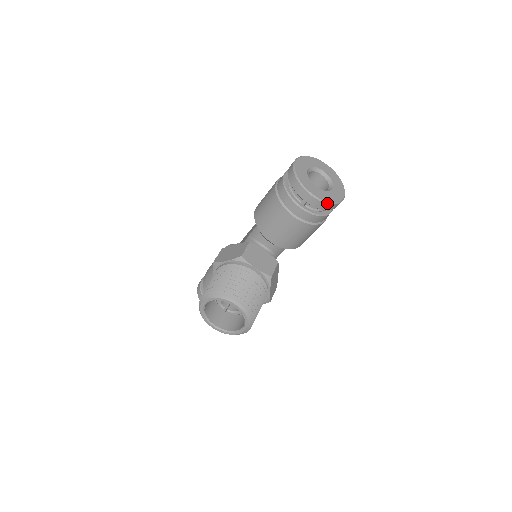
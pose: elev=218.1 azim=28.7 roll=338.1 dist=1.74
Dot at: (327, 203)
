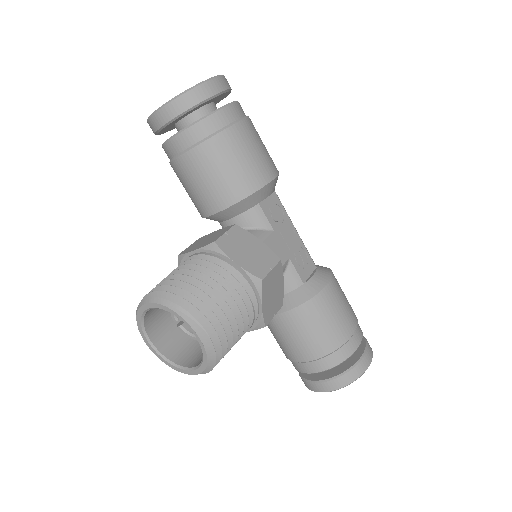
Dot at: (176, 98)
